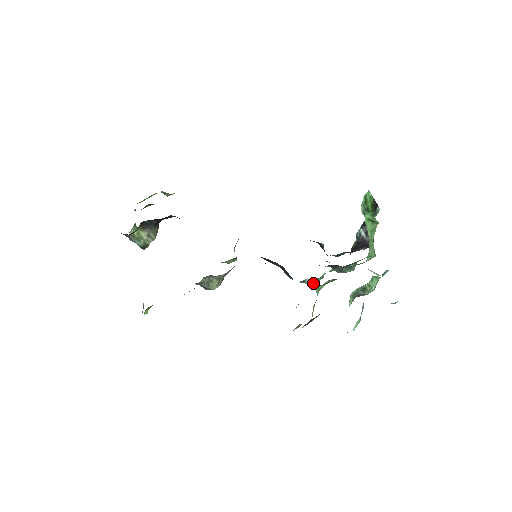
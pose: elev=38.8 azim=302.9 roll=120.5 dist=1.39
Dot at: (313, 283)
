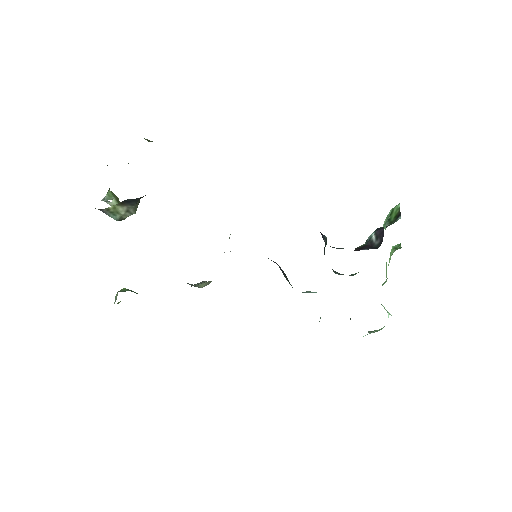
Dot at: occluded
